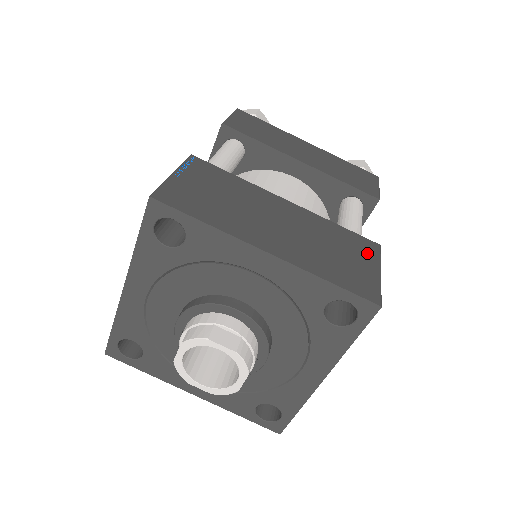
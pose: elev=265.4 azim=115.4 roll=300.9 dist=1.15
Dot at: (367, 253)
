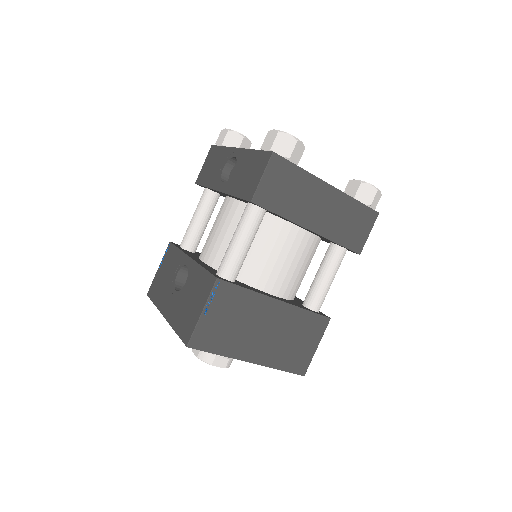
Dot at: (317, 332)
